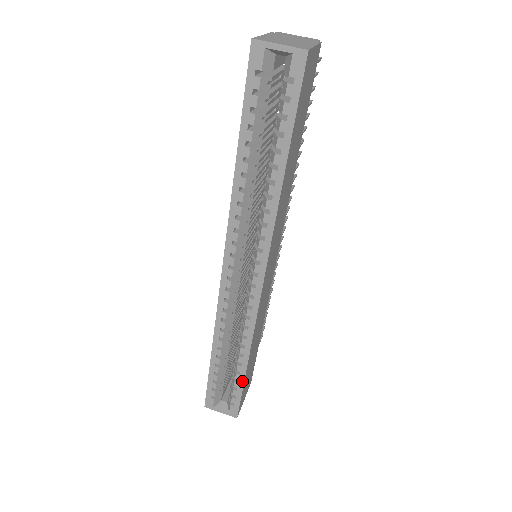
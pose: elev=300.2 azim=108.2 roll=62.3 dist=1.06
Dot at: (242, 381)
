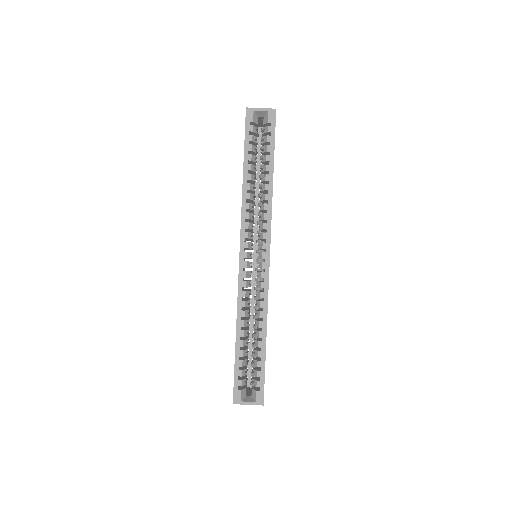
Dot at: (264, 357)
